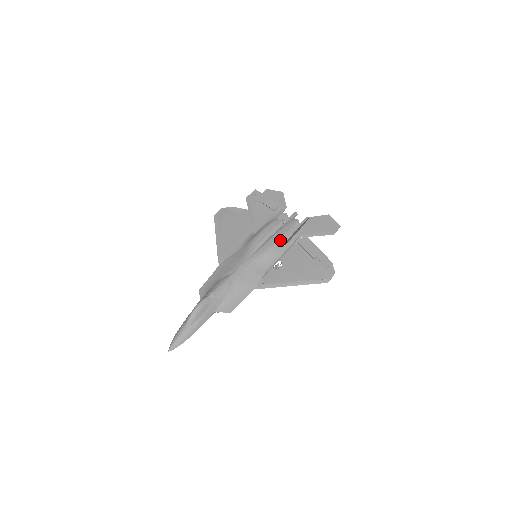
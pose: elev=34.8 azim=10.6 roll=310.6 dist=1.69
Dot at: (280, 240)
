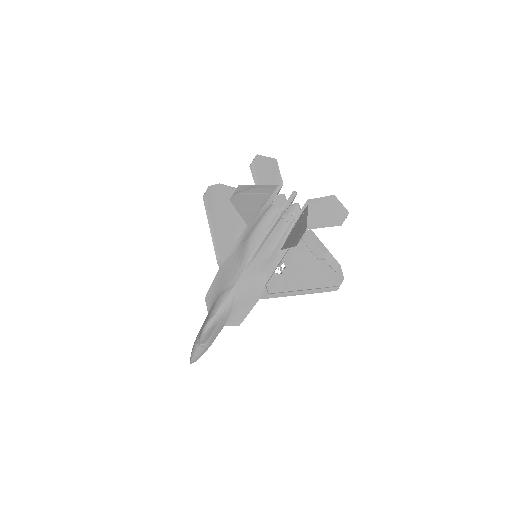
Dot at: (279, 239)
